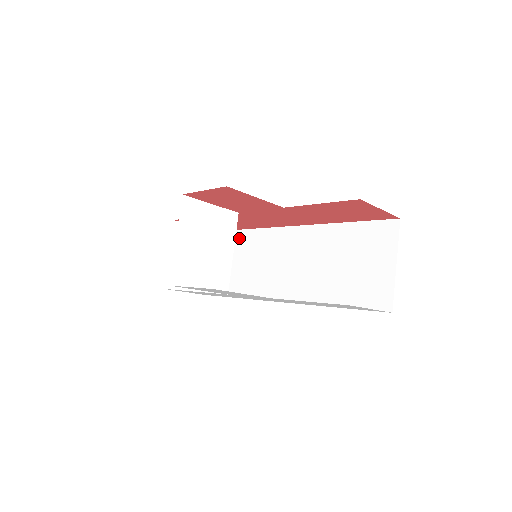
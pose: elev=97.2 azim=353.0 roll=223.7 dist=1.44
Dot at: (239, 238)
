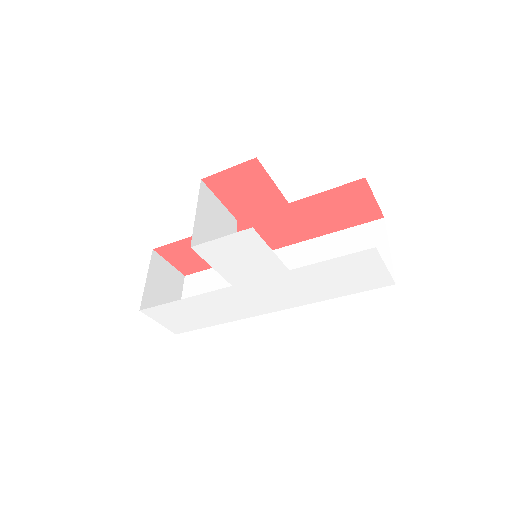
Dot at: (217, 273)
